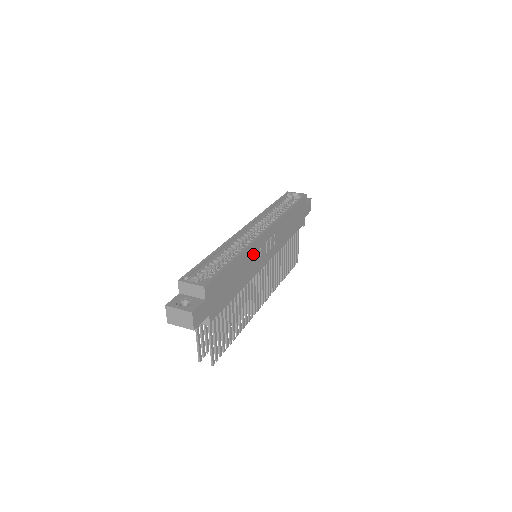
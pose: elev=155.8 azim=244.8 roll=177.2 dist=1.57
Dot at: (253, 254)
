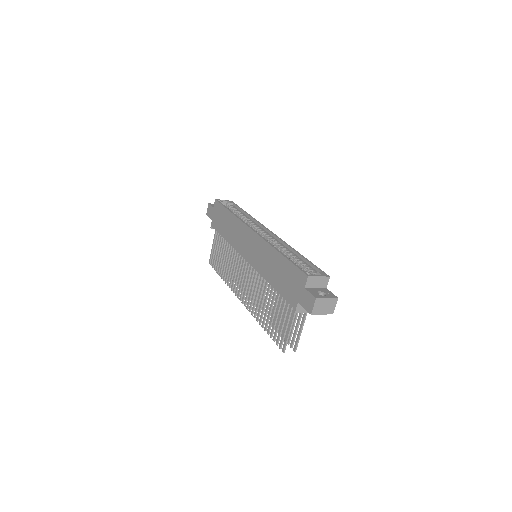
Dot at: occluded
